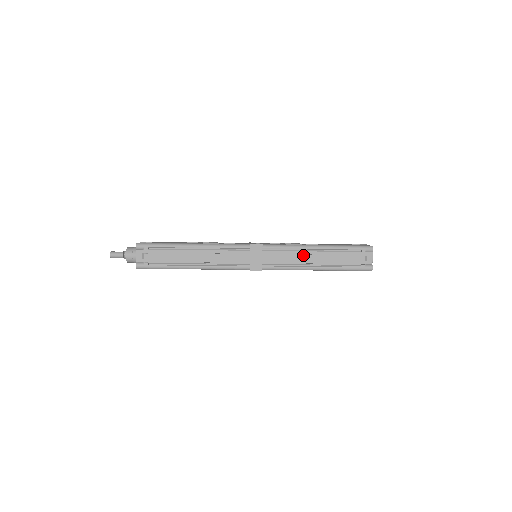
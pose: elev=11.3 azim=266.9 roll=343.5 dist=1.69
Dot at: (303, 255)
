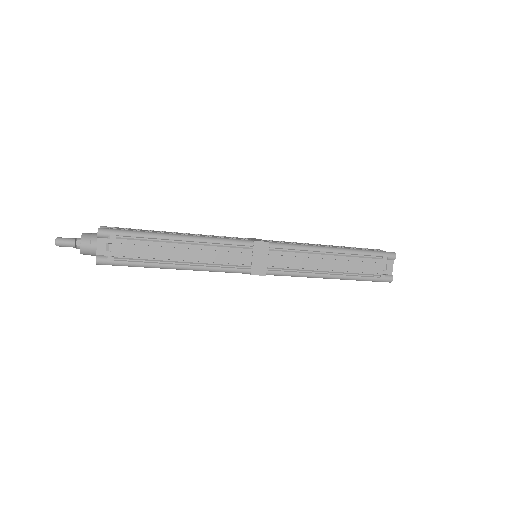
Dot at: (317, 259)
